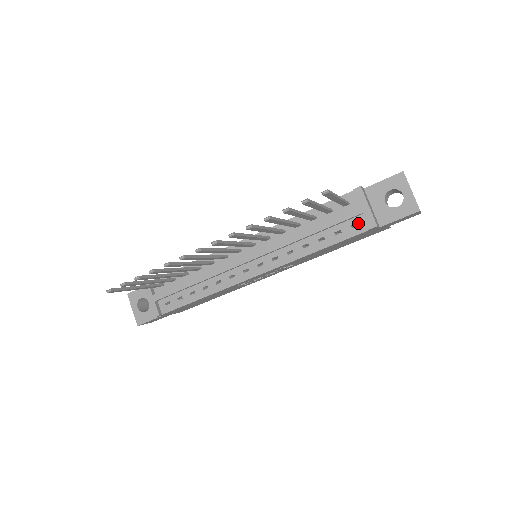
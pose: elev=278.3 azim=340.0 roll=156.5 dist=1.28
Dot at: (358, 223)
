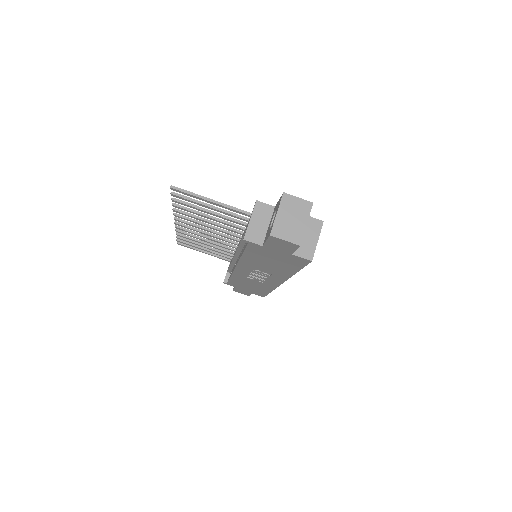
Dot at: occluded
